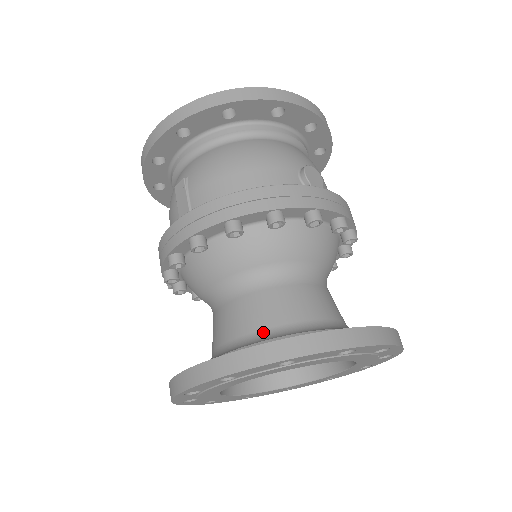
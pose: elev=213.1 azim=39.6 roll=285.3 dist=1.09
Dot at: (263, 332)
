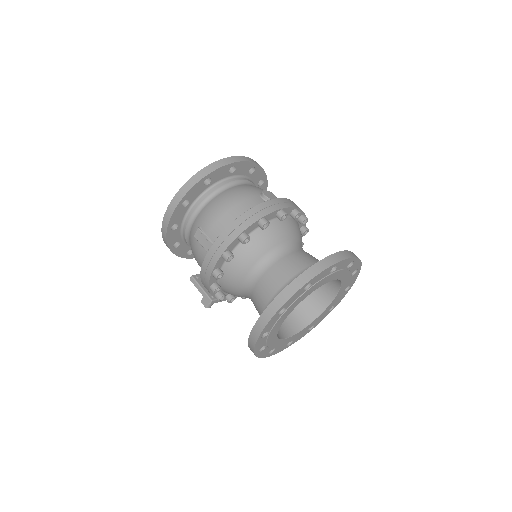
Dot at: (286, 284)
